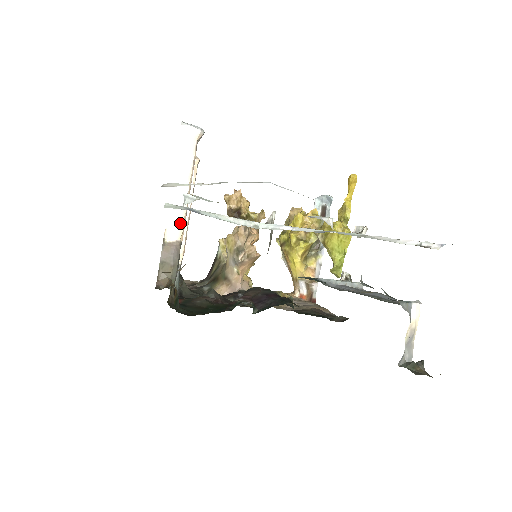
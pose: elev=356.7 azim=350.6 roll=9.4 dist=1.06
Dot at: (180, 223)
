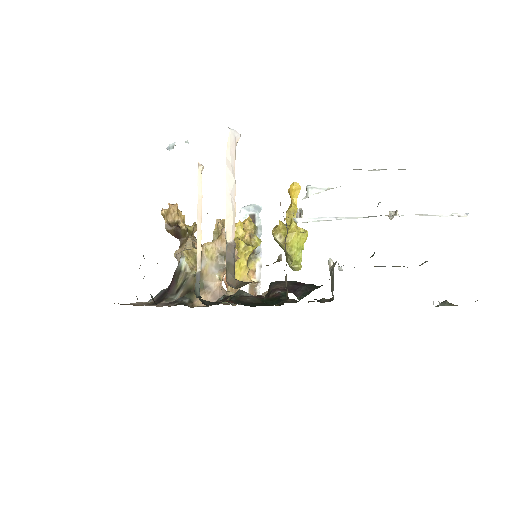
Dot at: (234, 224)
